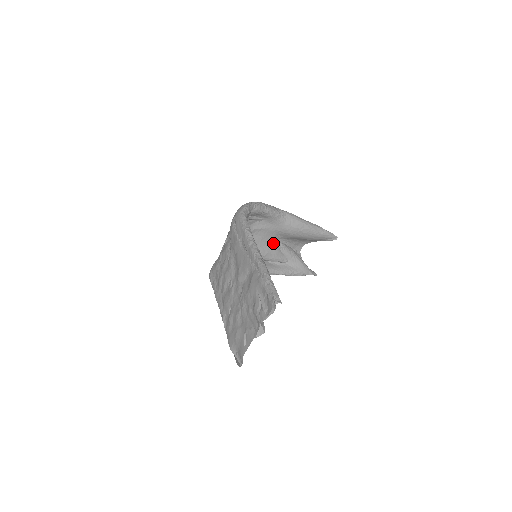
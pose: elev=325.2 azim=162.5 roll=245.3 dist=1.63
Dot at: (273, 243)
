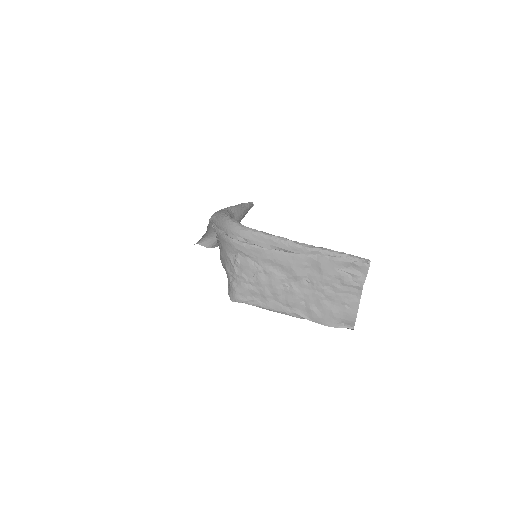
Dot at: occluded
